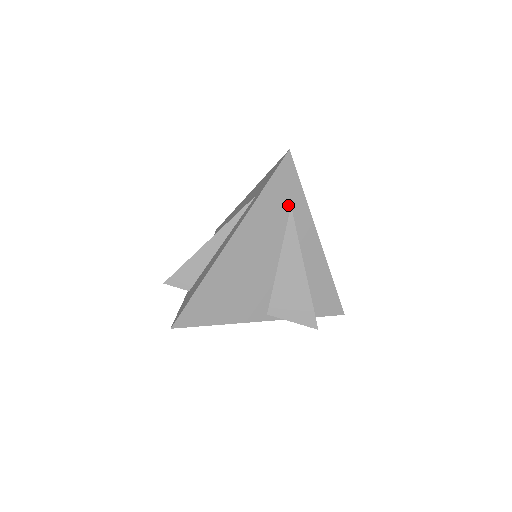
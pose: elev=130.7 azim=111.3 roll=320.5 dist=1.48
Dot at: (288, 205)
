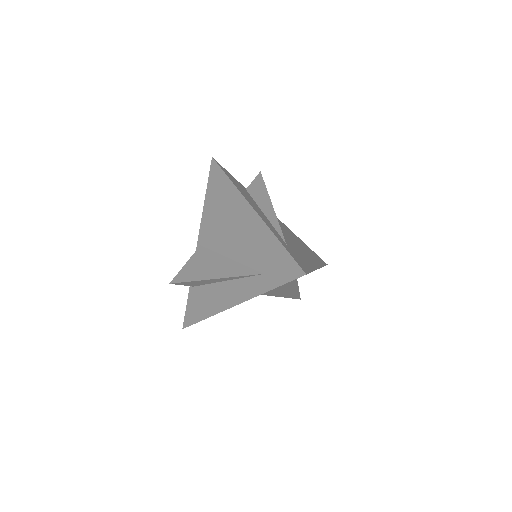
Dot at: occluded
